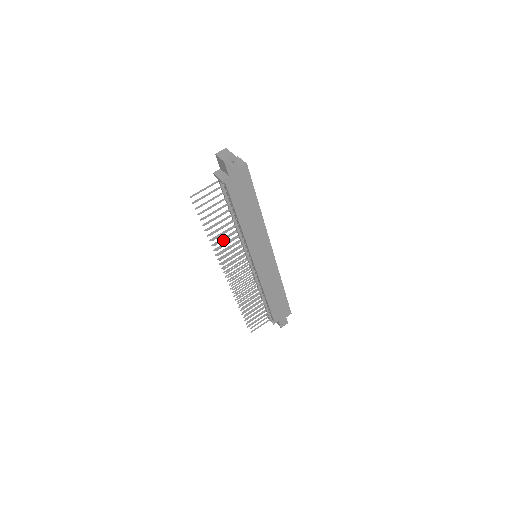
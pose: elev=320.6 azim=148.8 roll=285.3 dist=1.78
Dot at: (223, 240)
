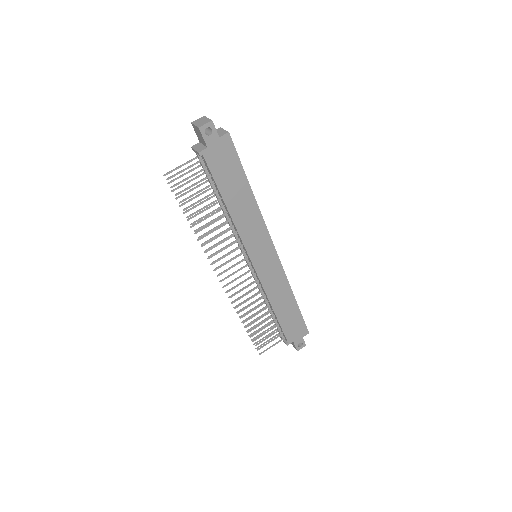
Dot at: (210, 231)
